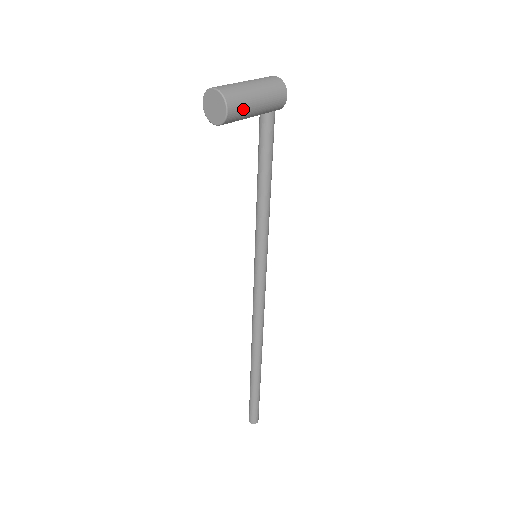
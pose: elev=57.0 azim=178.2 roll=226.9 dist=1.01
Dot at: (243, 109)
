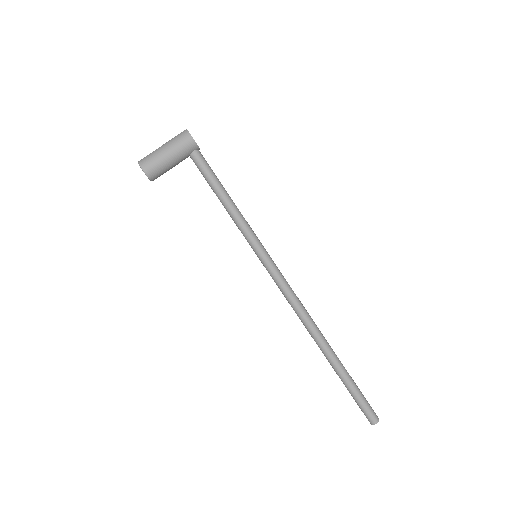
Dot at: (156, 164)
